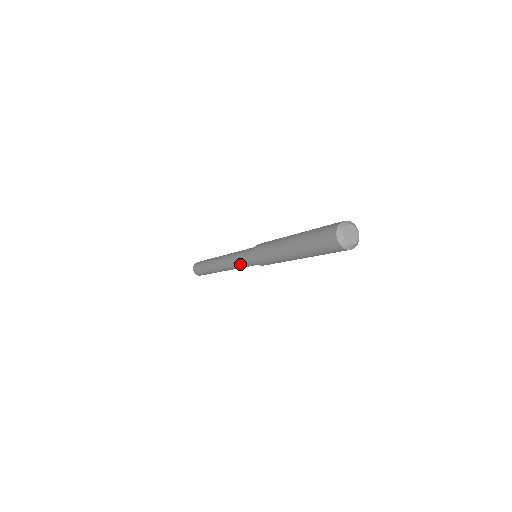
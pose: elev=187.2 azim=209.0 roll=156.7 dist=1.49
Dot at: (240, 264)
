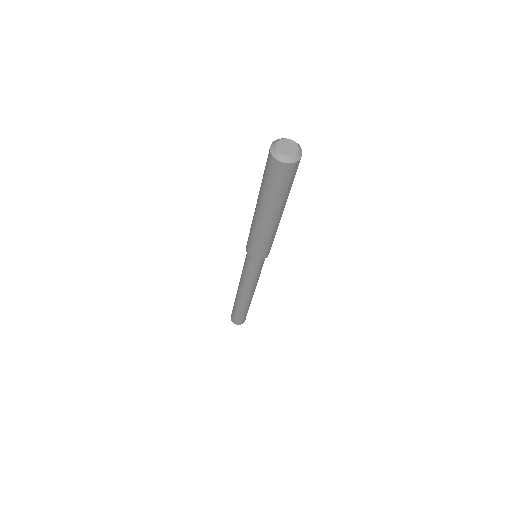
Dot at: (244, 271)
